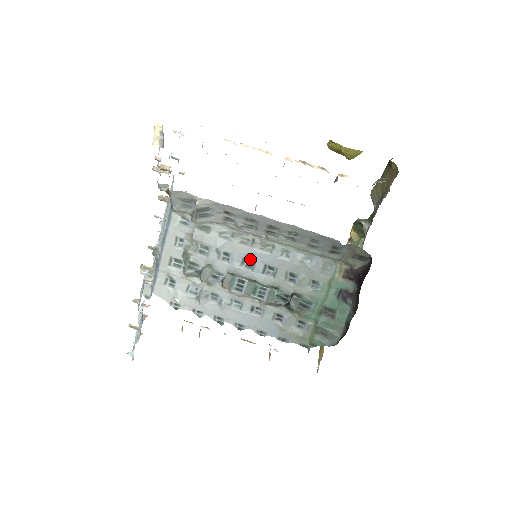
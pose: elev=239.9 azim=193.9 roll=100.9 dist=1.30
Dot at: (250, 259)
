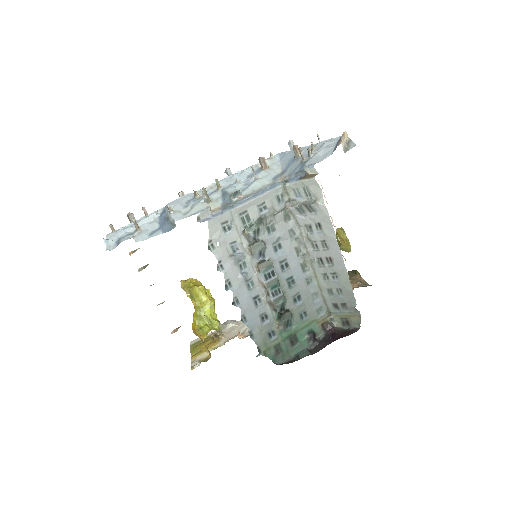
Dot at: (289, 264)
